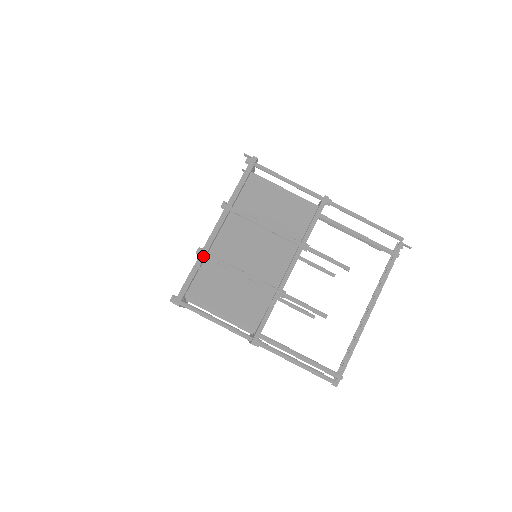
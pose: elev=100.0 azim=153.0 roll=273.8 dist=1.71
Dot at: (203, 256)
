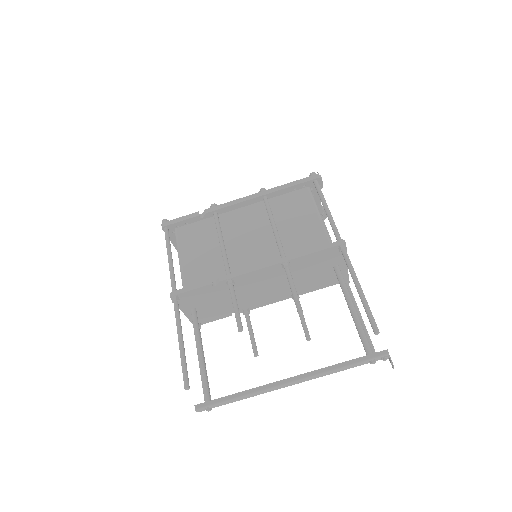
Dot at: (211, 210)
